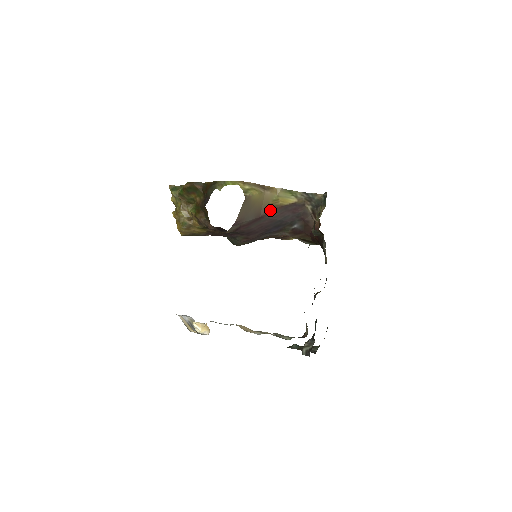
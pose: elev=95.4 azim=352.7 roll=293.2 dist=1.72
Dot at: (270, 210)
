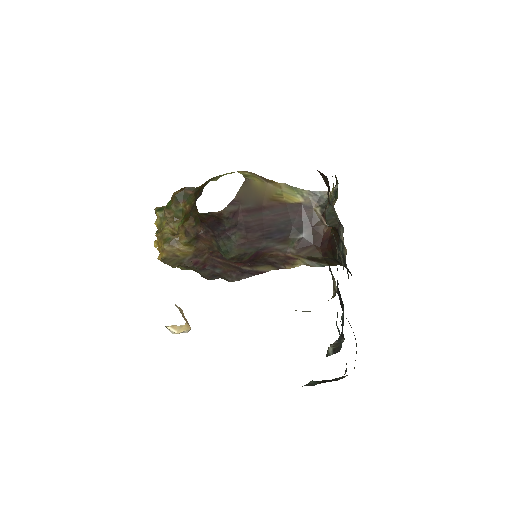
Dot at: (273, 203)
